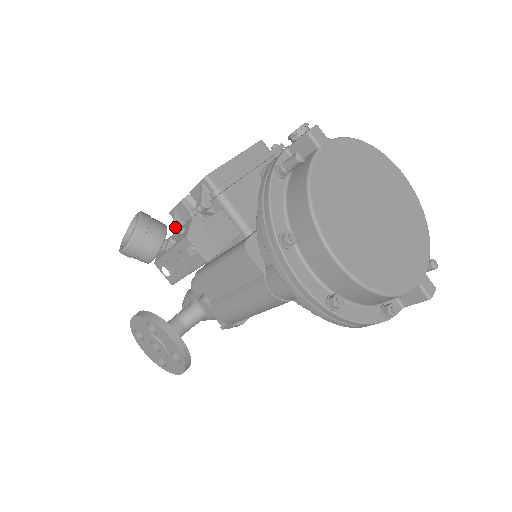
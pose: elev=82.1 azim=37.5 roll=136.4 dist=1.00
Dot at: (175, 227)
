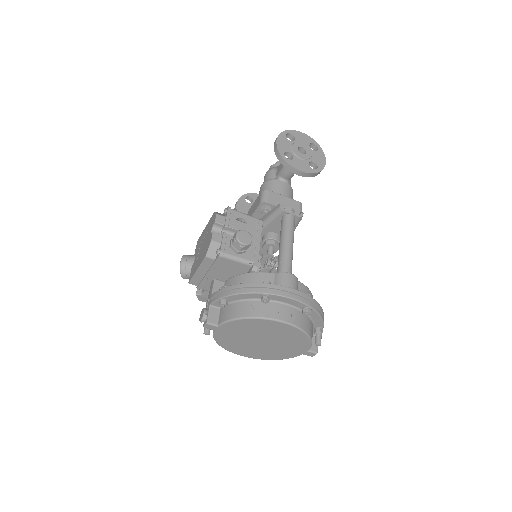
Dot at: occluded
